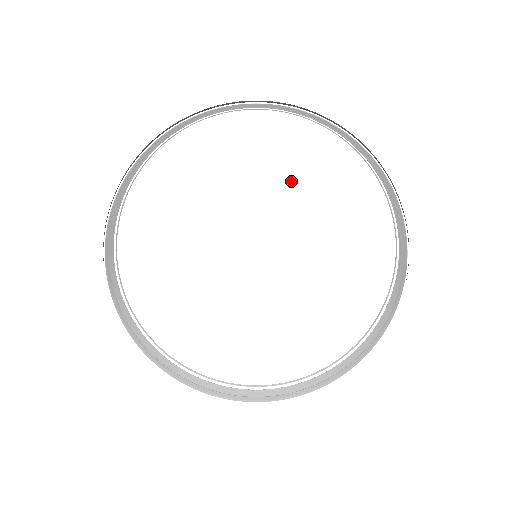
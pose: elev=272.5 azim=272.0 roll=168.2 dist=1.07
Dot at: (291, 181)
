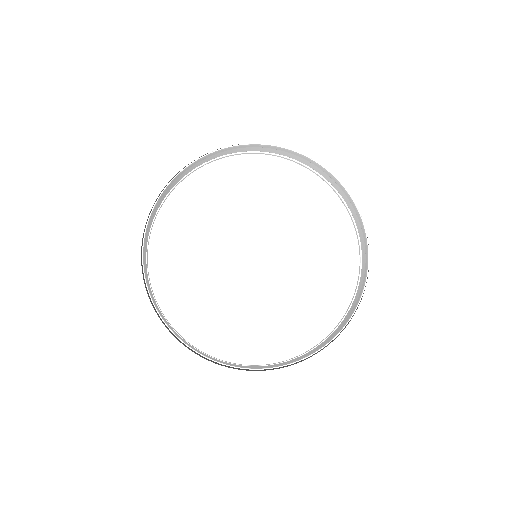
Dot at: (314, 242)
